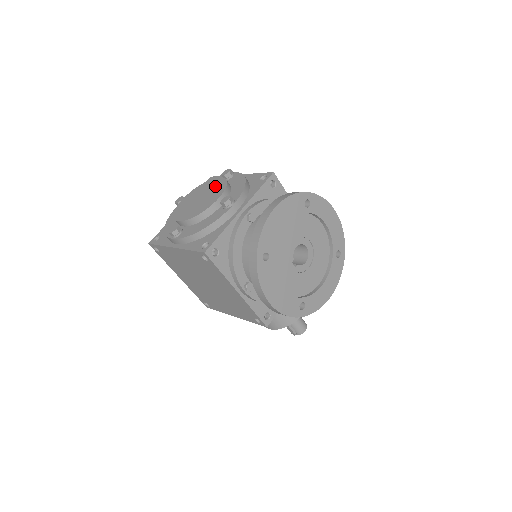
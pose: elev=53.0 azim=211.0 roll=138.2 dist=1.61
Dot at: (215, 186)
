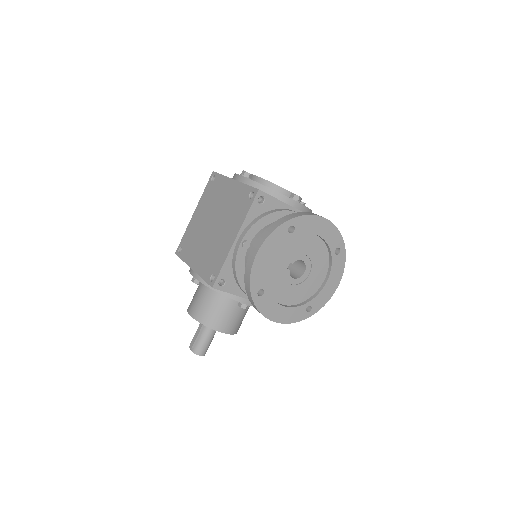
Dot at: occluded
